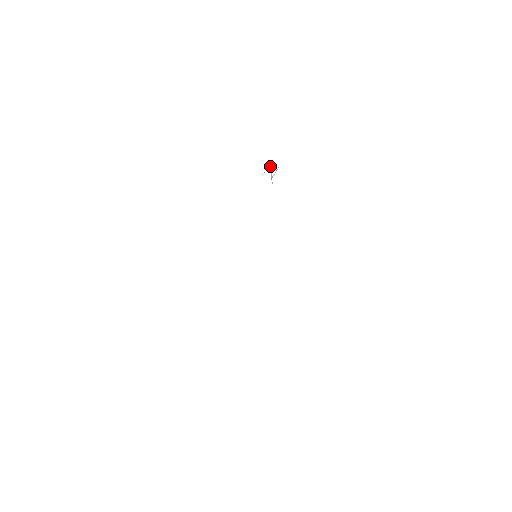
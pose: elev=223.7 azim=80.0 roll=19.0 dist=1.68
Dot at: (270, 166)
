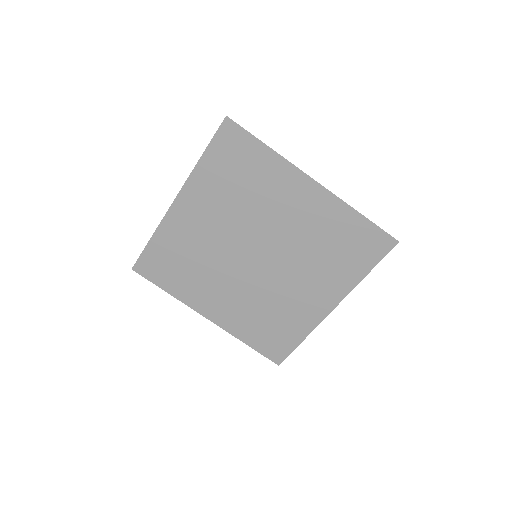
Dot at: occluded
